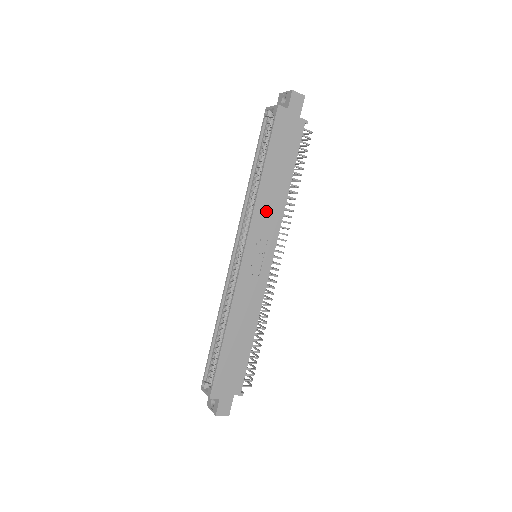
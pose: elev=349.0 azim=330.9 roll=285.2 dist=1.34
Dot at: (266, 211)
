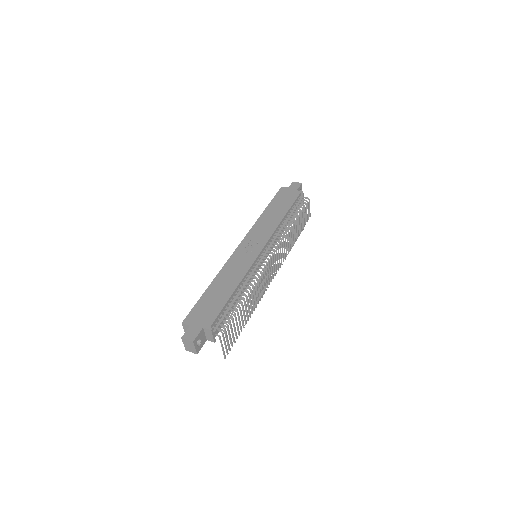
Dot at: (263, 226)
